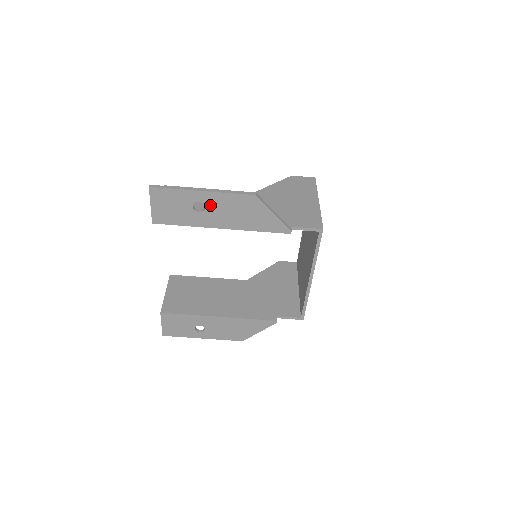
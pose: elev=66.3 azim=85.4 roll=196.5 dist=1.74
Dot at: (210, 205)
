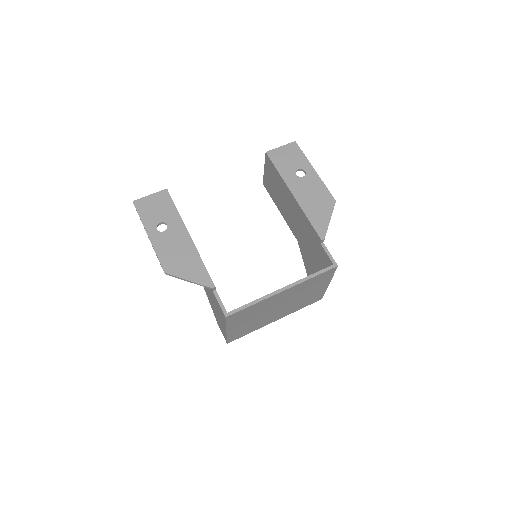
Dot at: (307, 179)
